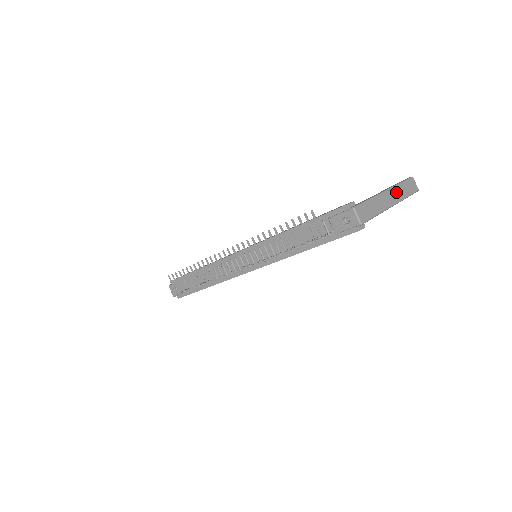
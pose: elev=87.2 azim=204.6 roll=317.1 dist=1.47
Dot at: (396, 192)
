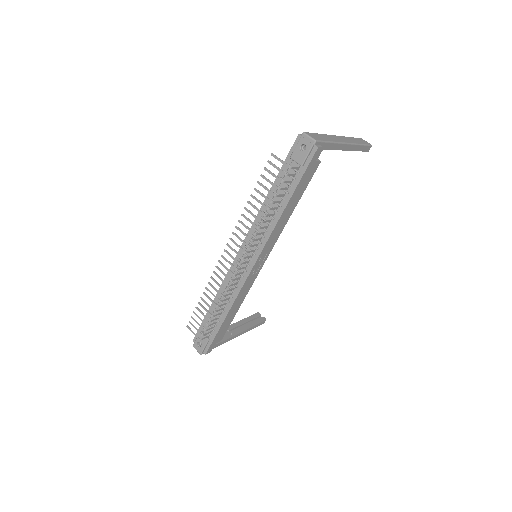
Dot at: (346, 139)
